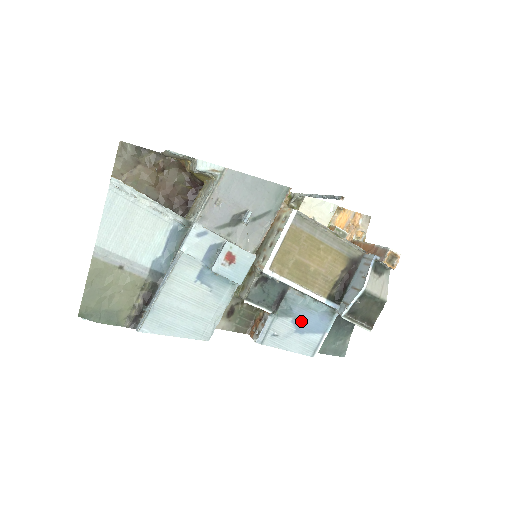
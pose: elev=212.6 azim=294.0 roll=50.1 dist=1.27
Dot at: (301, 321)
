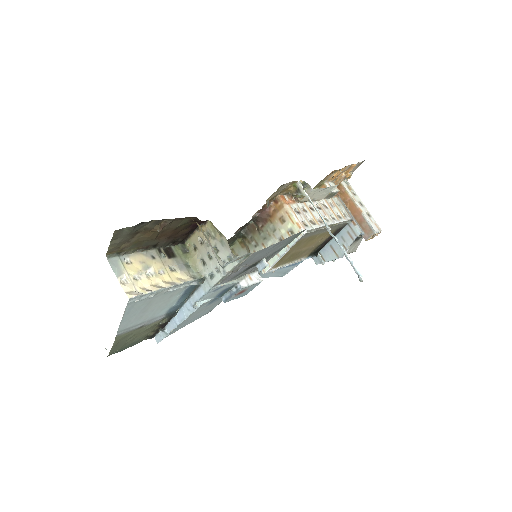
Dot at: occluded
